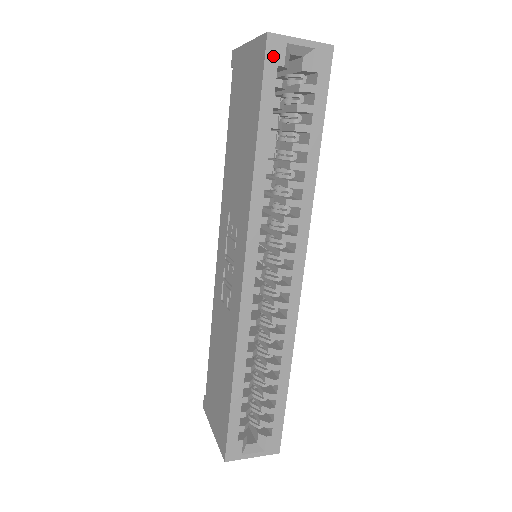
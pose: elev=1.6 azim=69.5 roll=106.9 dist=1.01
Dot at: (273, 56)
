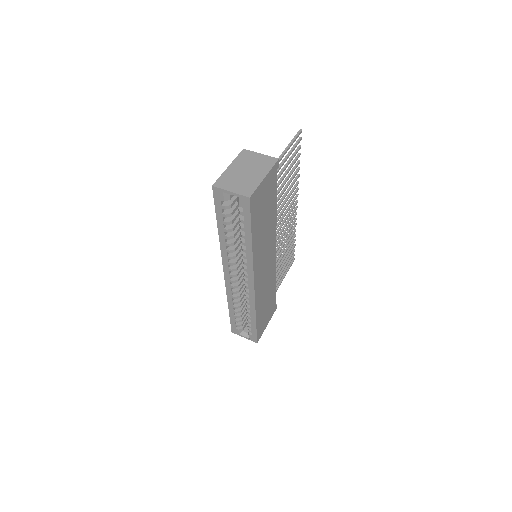
Dot at: (217, 196)
